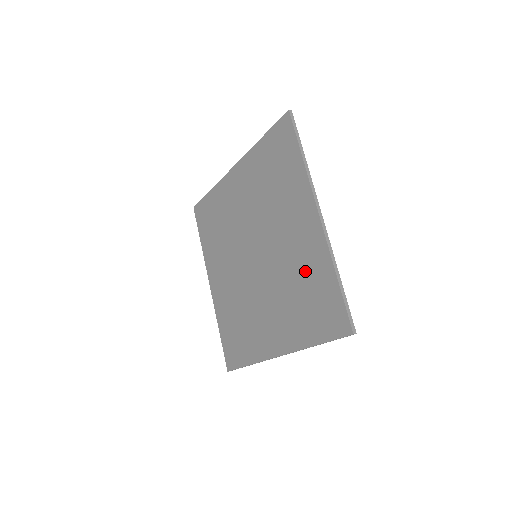
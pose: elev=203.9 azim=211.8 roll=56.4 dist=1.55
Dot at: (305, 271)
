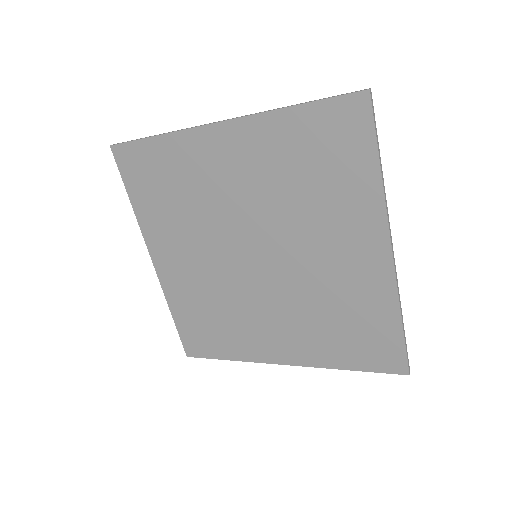
Dot at: (350, 302)
